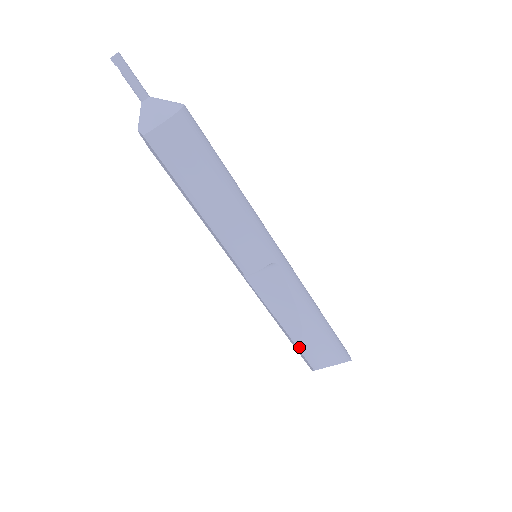
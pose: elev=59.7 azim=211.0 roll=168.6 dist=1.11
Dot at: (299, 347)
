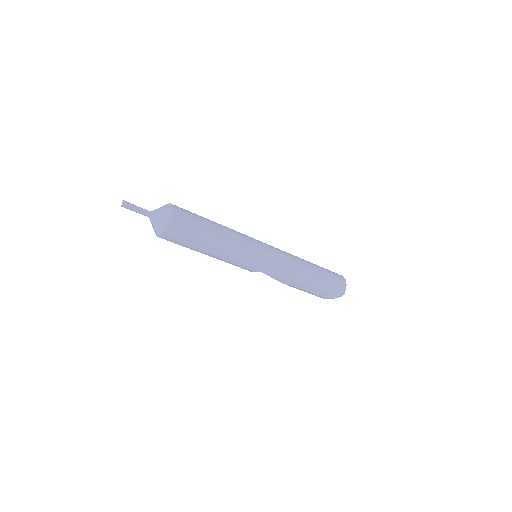
Dot at: occluded
